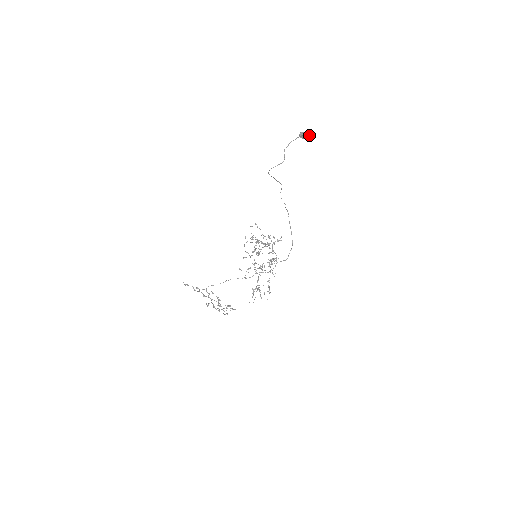
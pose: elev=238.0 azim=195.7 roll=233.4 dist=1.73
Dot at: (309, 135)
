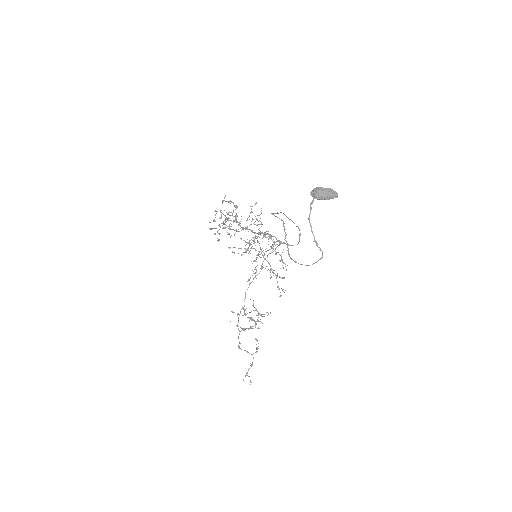
Dot at: (331, 191)
